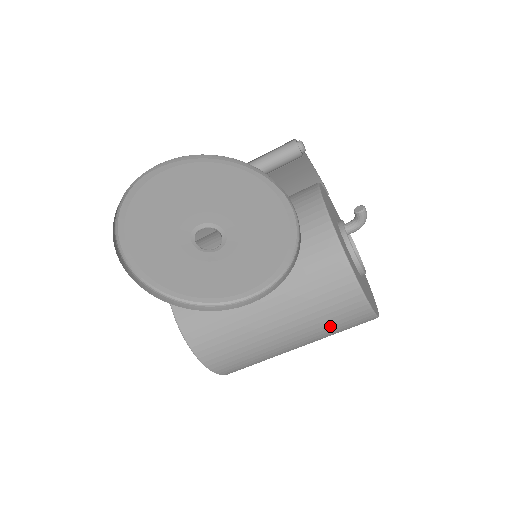
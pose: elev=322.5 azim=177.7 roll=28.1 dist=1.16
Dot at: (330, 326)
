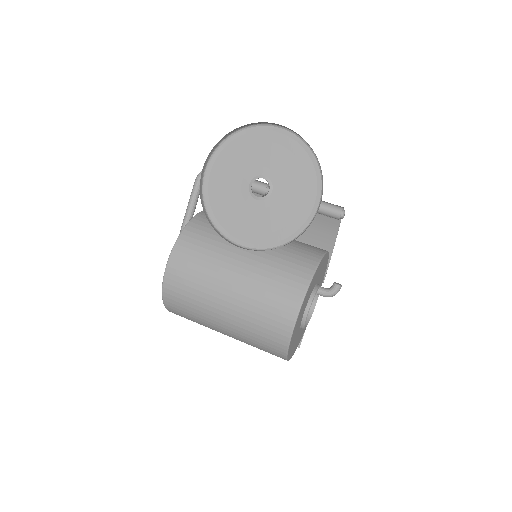
Dot at: (259, 318)
